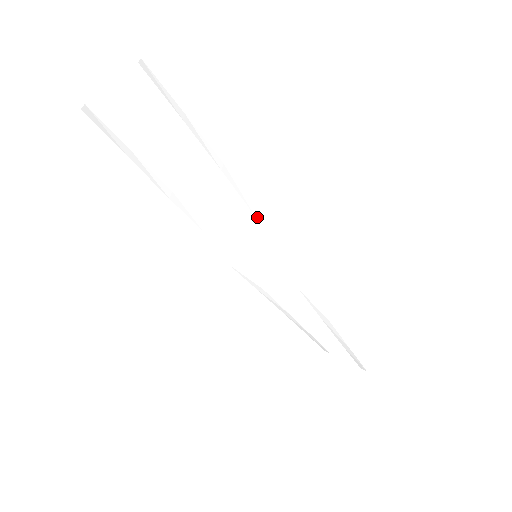
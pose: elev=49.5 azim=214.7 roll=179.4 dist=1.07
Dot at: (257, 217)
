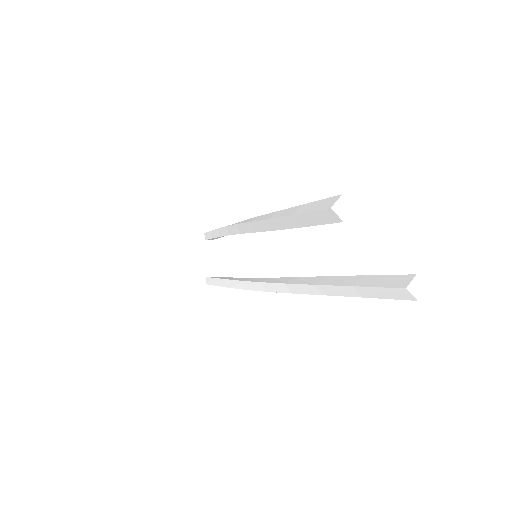
Dot at: (291, 292)
